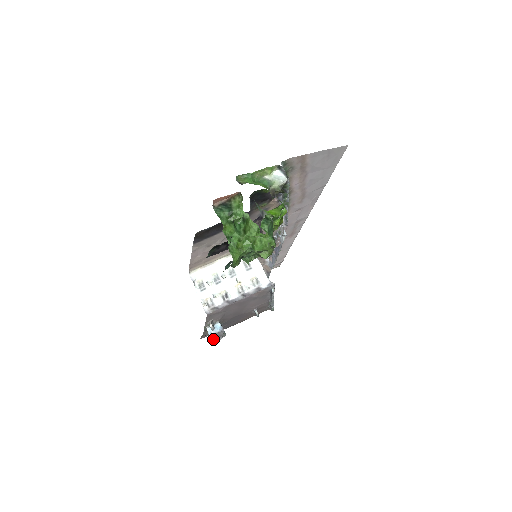
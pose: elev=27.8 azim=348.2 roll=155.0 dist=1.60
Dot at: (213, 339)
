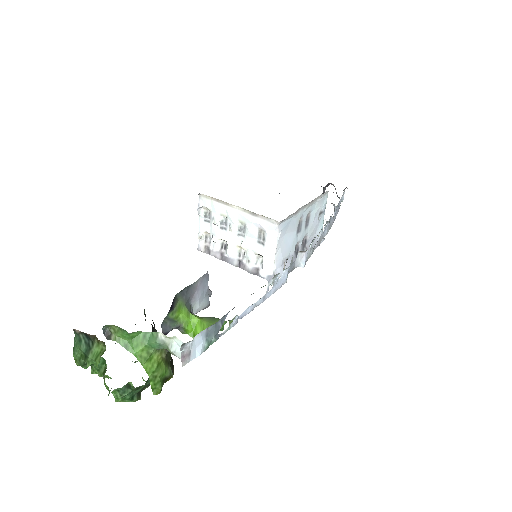
Dot at: occluded
